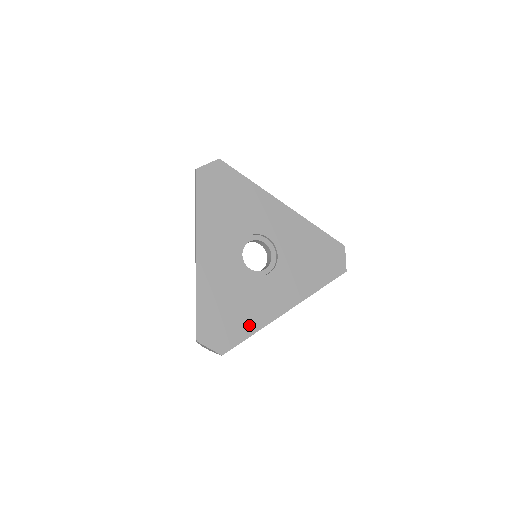
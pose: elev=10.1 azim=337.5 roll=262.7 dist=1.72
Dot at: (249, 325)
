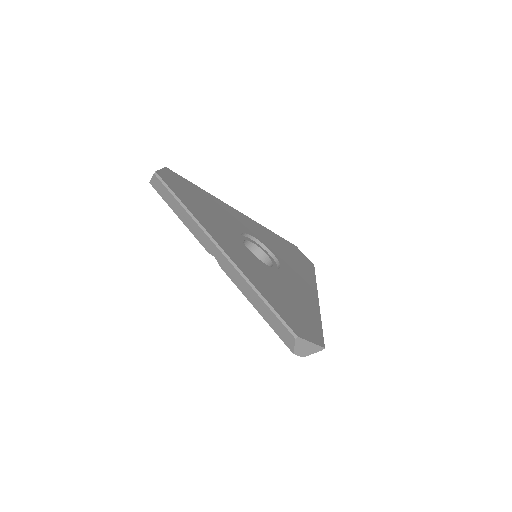
Dot at: (311, 314)
